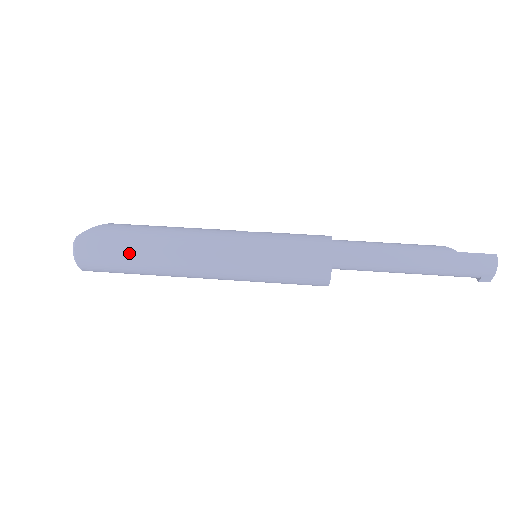
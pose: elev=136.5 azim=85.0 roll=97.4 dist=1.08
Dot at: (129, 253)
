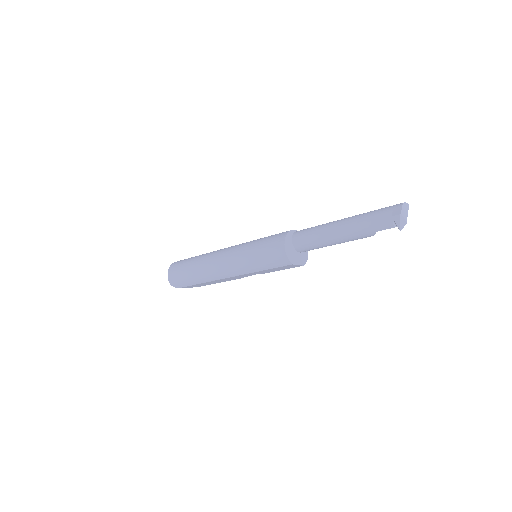
Dot at: occluded
